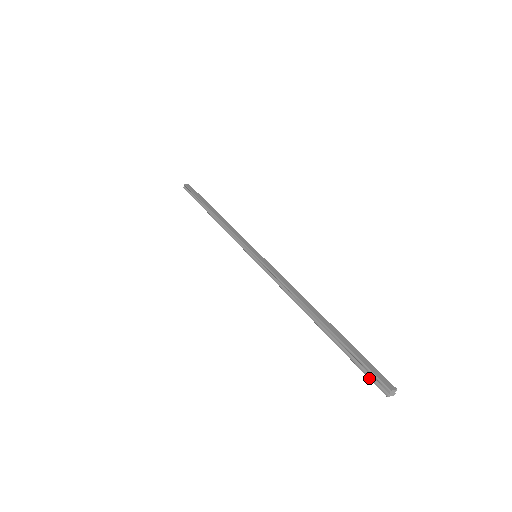
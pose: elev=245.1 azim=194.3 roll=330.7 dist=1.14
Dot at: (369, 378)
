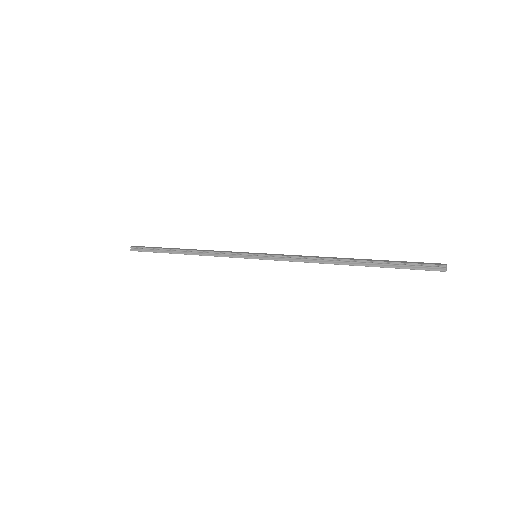
Dot at: occluded
